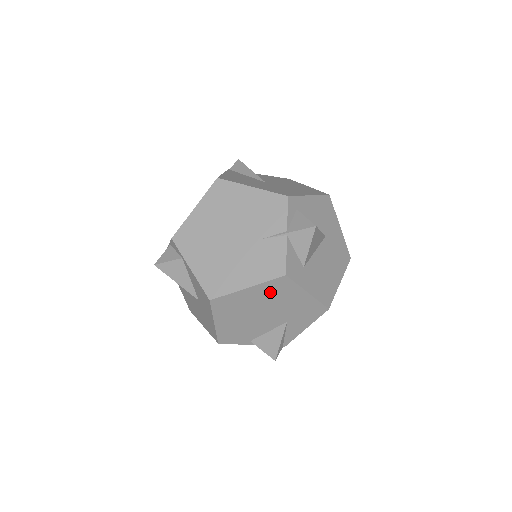
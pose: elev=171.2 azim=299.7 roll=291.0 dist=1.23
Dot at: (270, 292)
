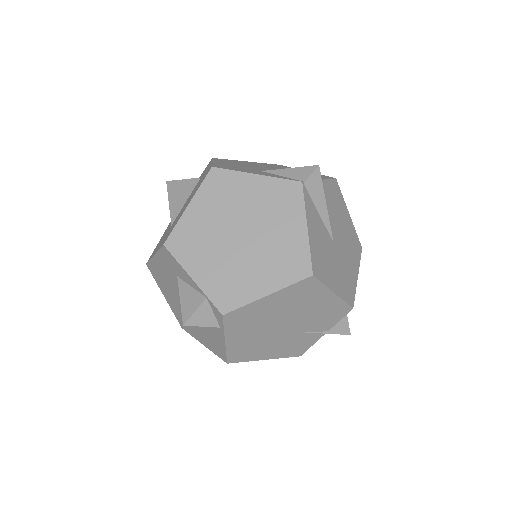
Dot at: occluded
